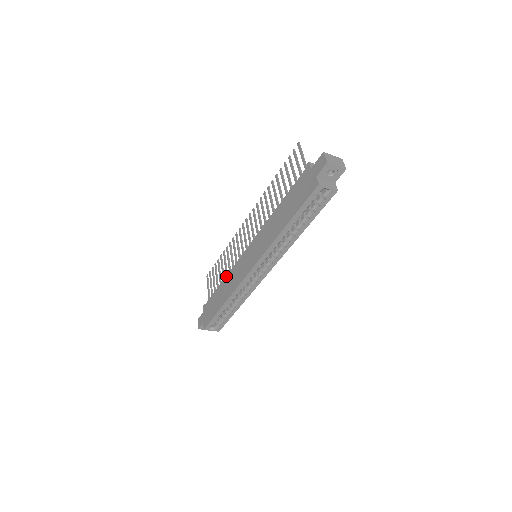
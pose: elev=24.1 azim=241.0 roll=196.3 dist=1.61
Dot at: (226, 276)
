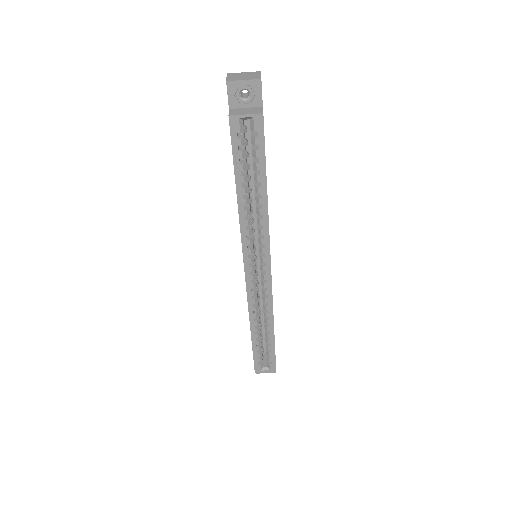
Dot at: occluded
